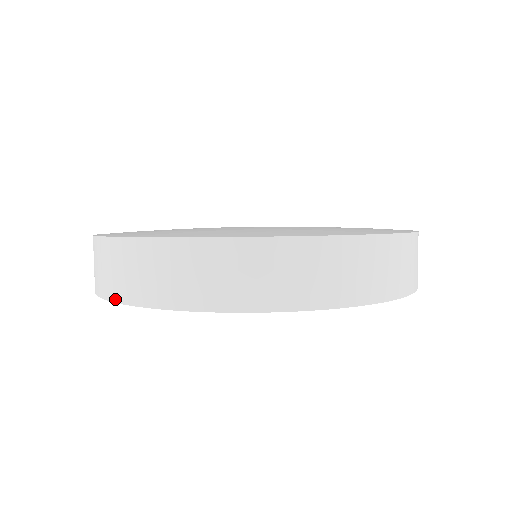
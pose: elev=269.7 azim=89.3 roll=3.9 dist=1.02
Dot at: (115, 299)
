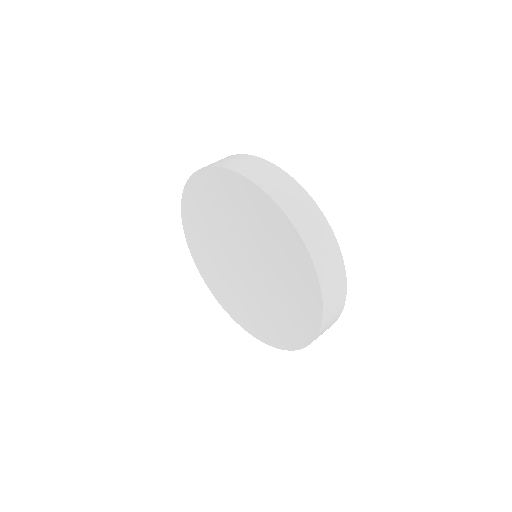
Dot at: (235, 170)
